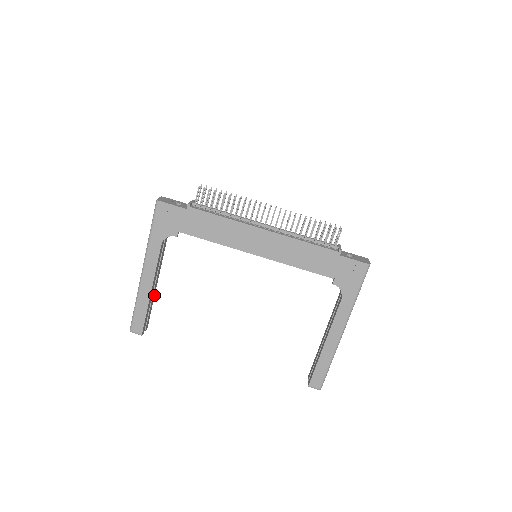
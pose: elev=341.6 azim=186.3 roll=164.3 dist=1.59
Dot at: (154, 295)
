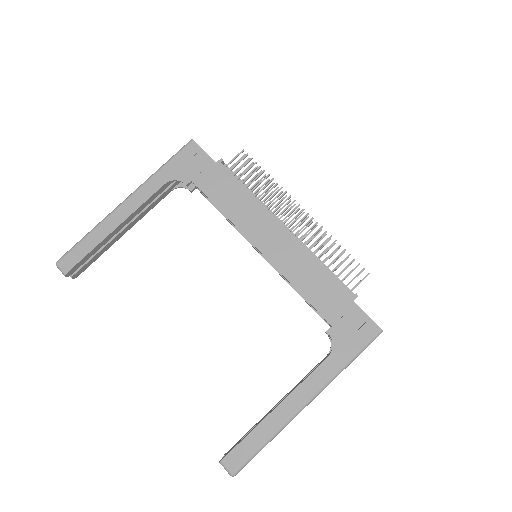
Dot at: (112, 244)
